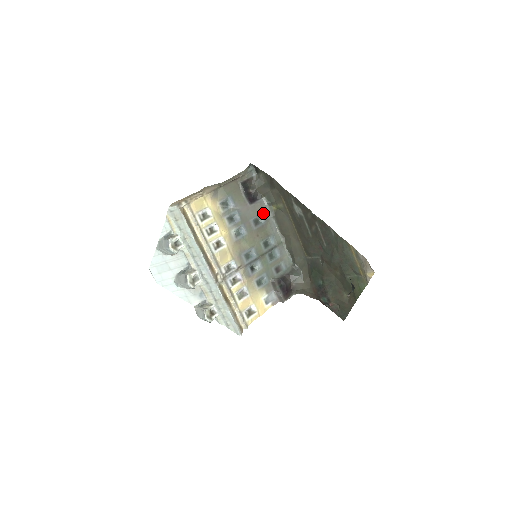
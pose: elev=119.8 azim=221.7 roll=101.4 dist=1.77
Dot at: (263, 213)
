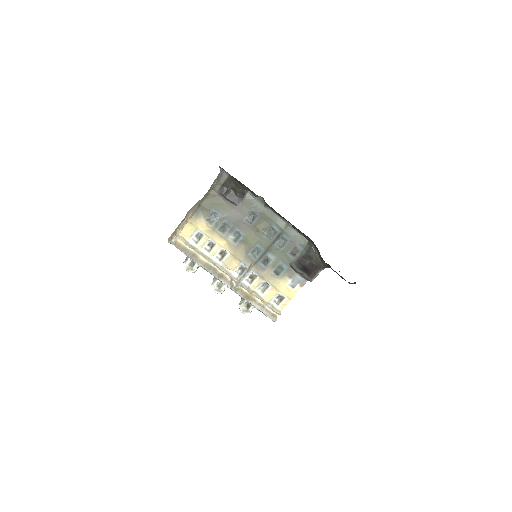
Dot at: (254, 207)
